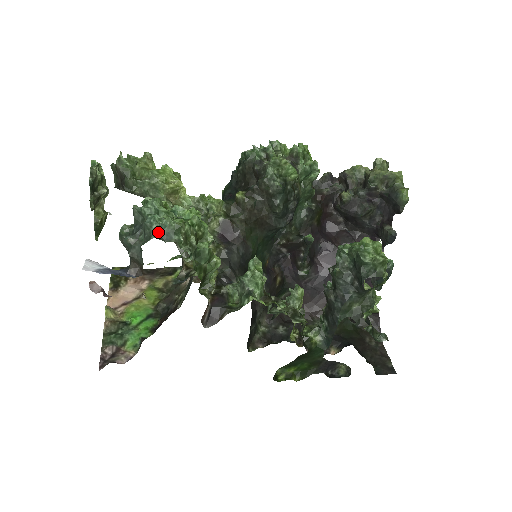
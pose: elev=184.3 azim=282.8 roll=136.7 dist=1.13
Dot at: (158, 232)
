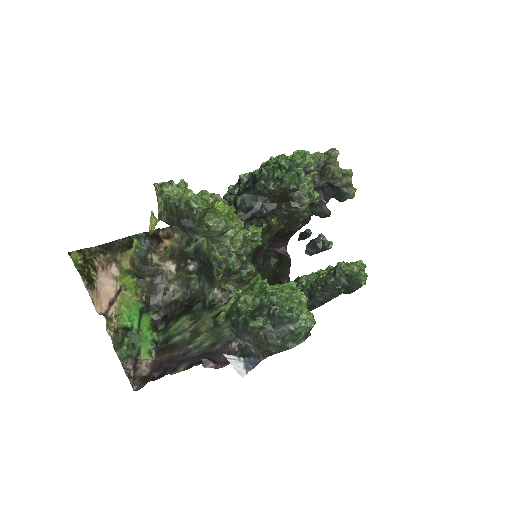
Dot at: (305, 335)
